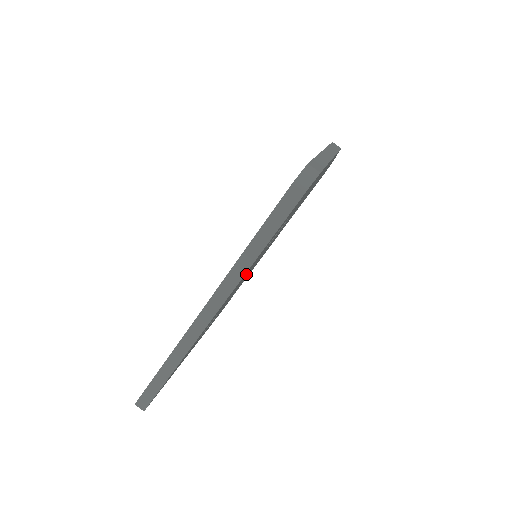
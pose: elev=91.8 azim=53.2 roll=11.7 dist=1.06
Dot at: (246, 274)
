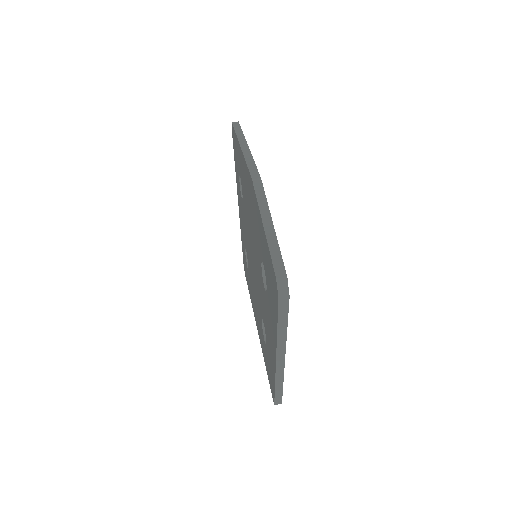
Dot at: occluded
